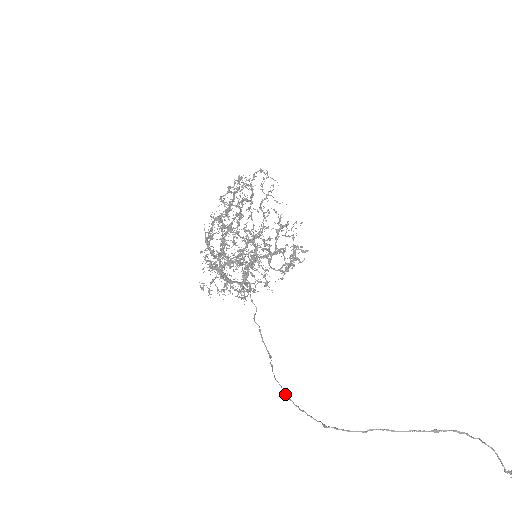
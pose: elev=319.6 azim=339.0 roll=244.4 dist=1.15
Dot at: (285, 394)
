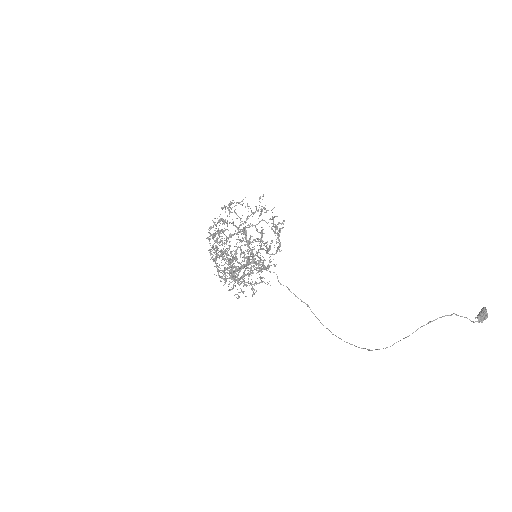
Dot at: occluded
